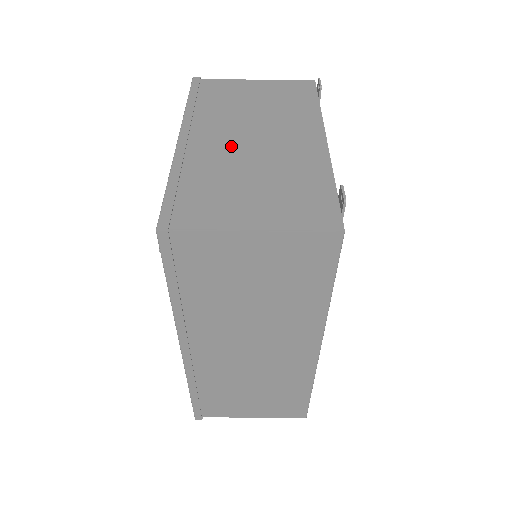
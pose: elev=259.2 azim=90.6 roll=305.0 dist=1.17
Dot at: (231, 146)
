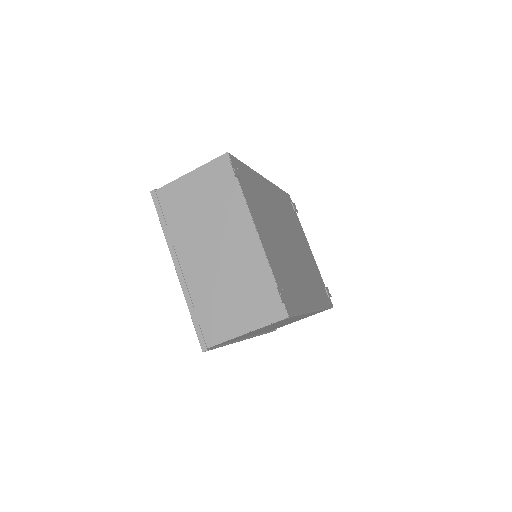
Dot at: (206, 264)
